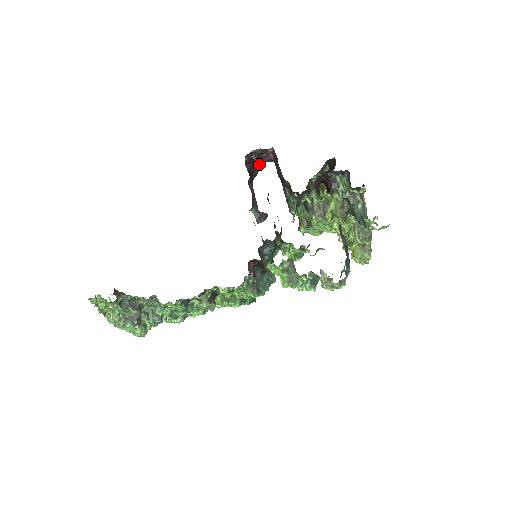
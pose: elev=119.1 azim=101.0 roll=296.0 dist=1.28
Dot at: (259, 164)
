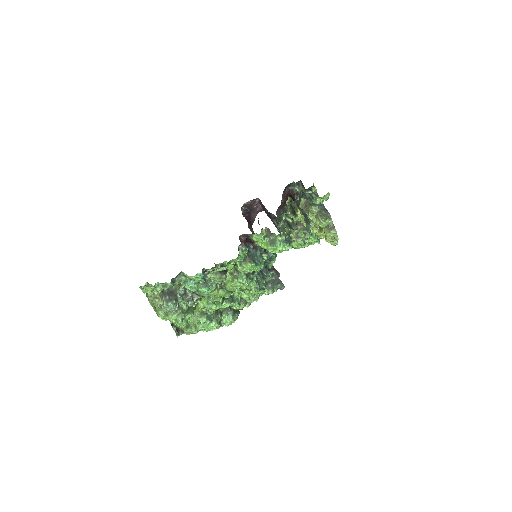
Dot at: (253, 214)
